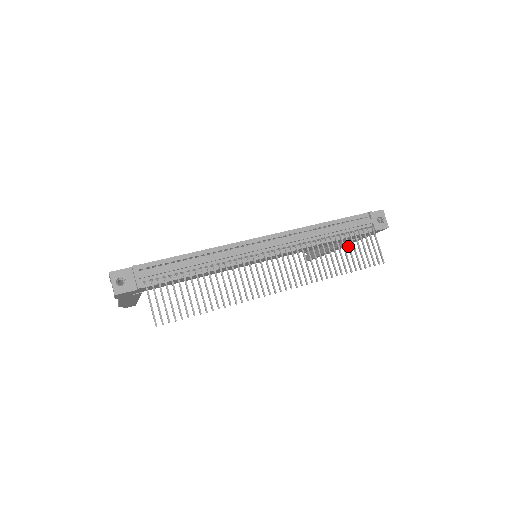
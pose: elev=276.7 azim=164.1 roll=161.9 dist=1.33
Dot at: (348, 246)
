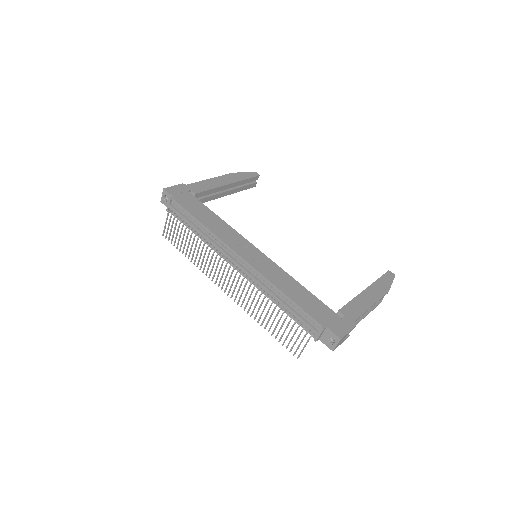
Dot at: (282, 323)
